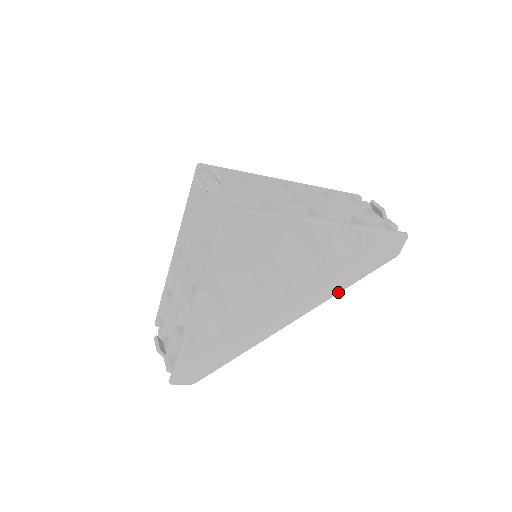
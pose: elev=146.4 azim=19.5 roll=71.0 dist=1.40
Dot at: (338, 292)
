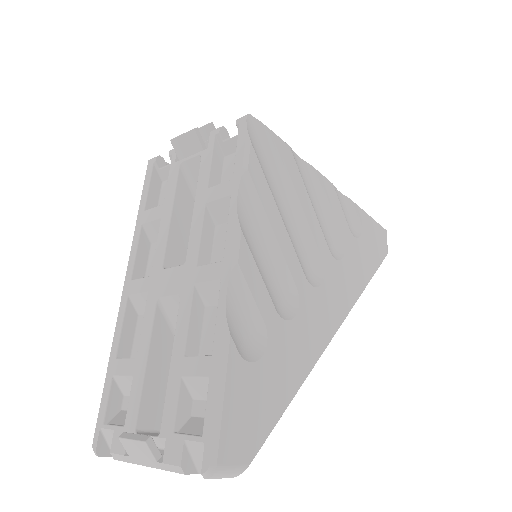
Dot at: (361, 291)
